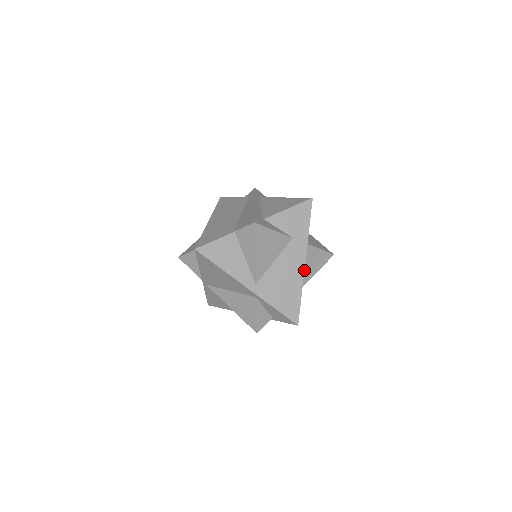
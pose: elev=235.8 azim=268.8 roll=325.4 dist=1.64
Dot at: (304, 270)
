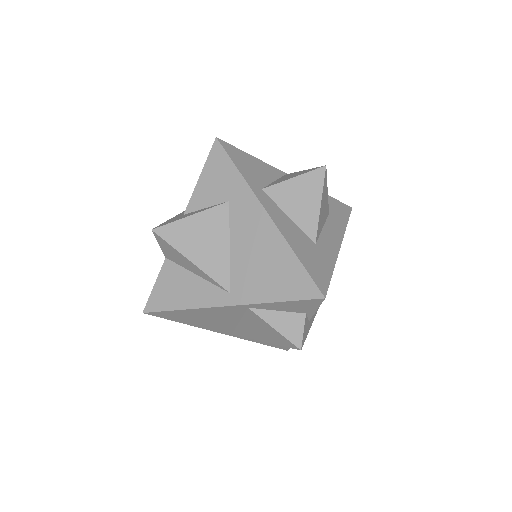
Dot at: (273, 223)
